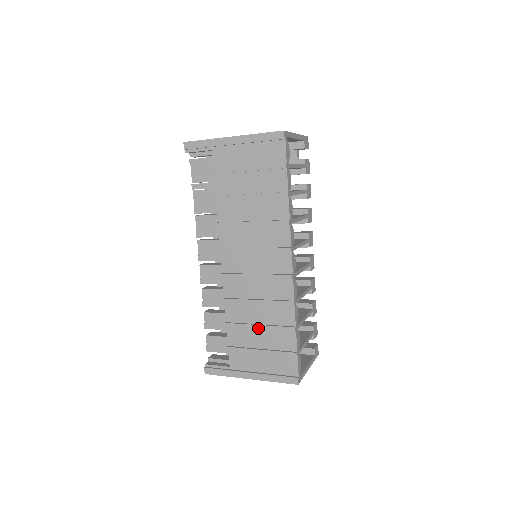
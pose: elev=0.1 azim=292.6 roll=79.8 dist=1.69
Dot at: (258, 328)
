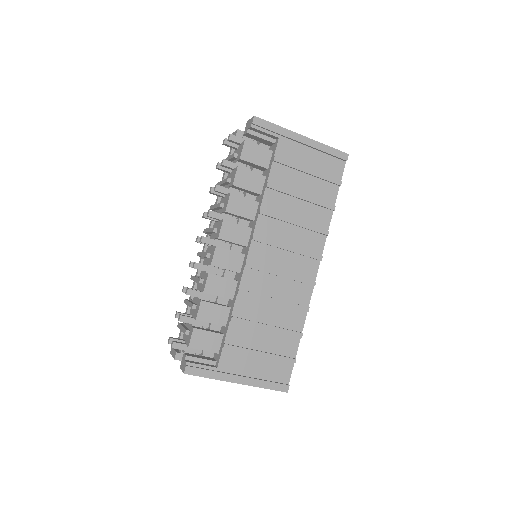
Dot at: (267, 328)
